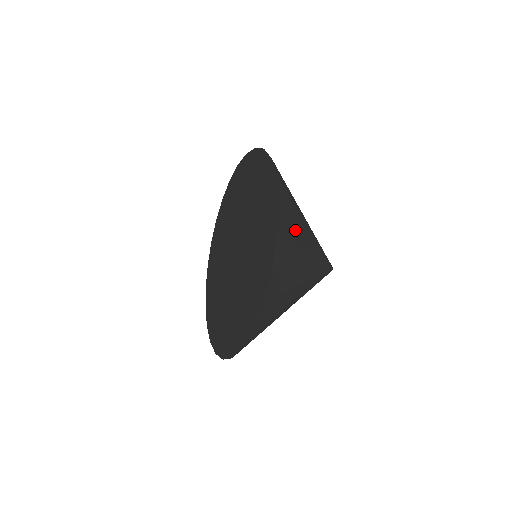
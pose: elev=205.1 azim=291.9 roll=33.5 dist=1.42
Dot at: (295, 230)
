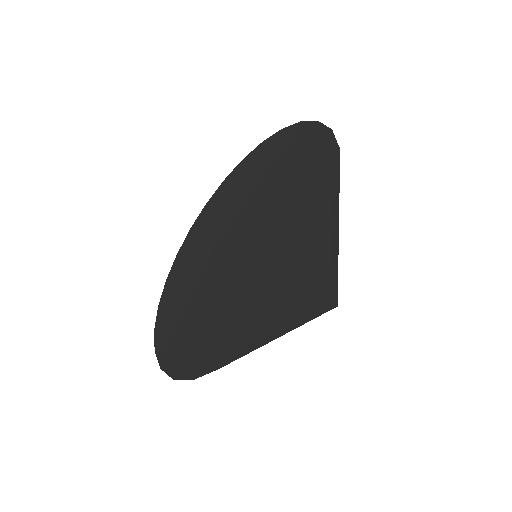
Dot at: (327, 259)
